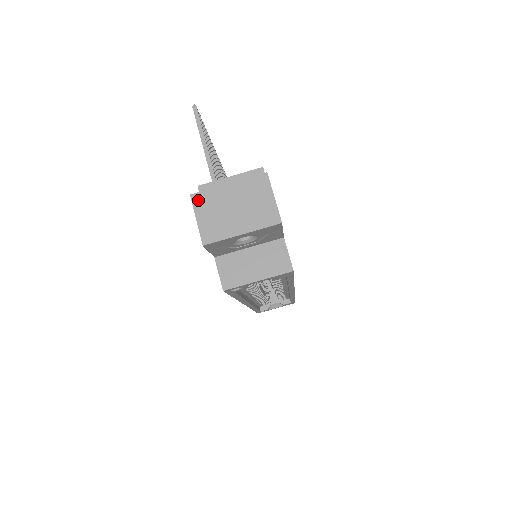
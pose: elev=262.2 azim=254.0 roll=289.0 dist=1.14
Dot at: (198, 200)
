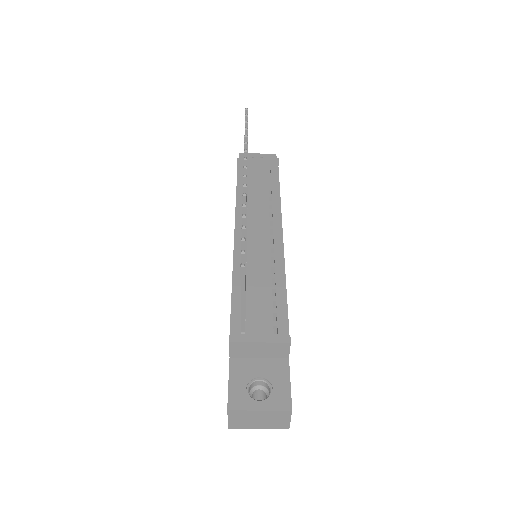
Dot at: (233, 413)
